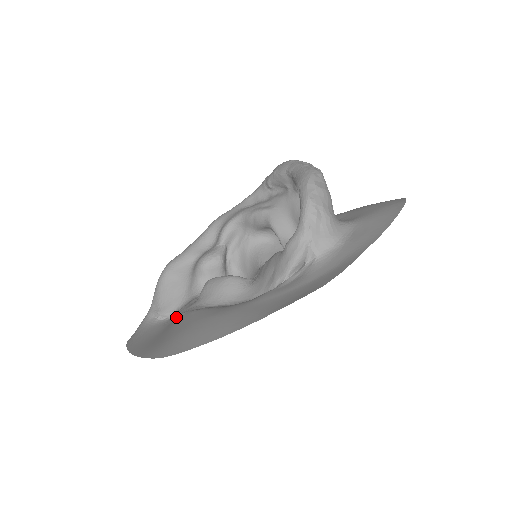
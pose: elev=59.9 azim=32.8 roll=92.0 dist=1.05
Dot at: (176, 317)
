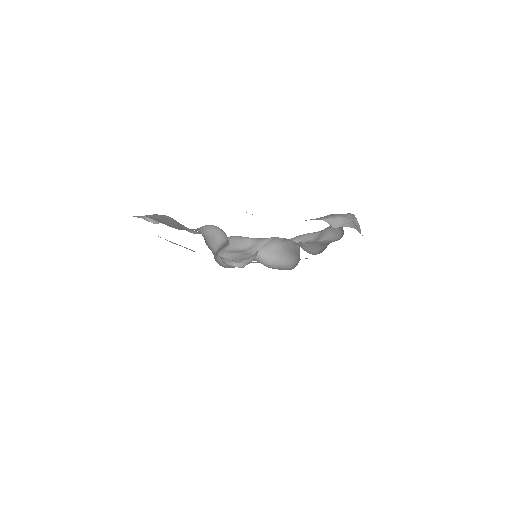
Dot at: occluded
